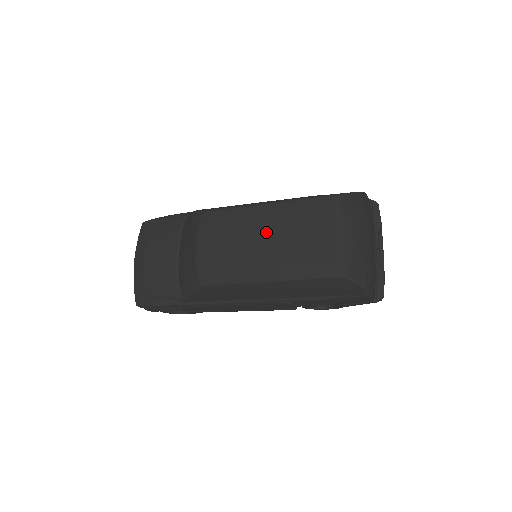
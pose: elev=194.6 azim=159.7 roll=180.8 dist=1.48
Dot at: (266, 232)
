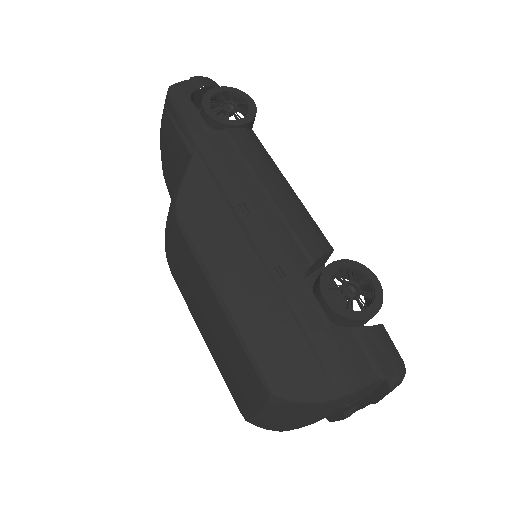
Dot at: (208, 315)
